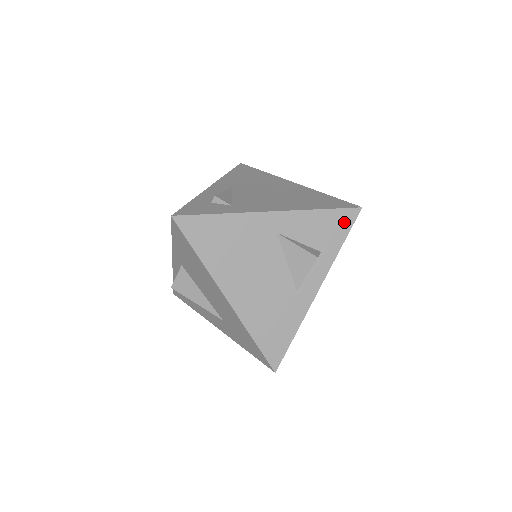
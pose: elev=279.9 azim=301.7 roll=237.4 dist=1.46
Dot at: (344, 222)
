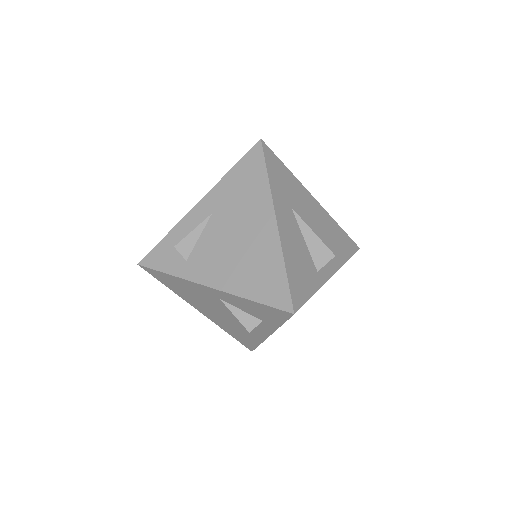
Dot at: (278, 315)
